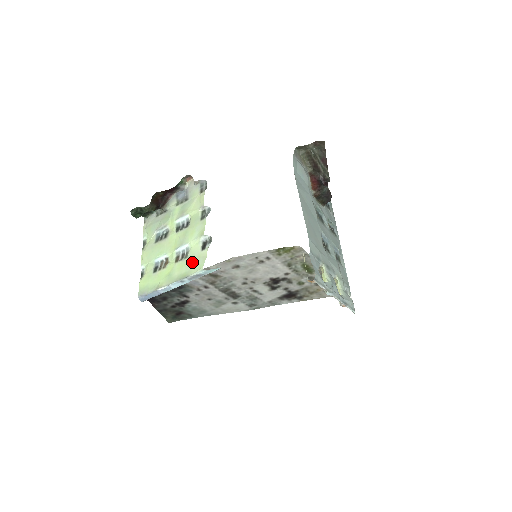
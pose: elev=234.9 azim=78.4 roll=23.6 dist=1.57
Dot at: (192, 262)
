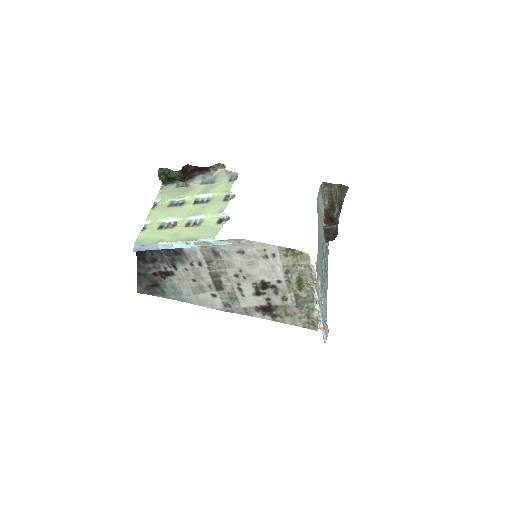
Dot at: (204, 230)
